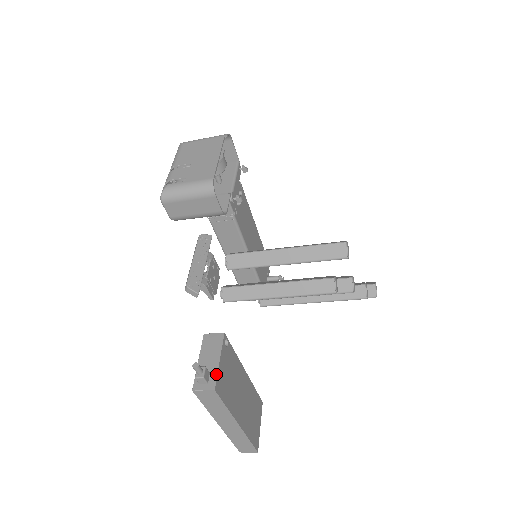
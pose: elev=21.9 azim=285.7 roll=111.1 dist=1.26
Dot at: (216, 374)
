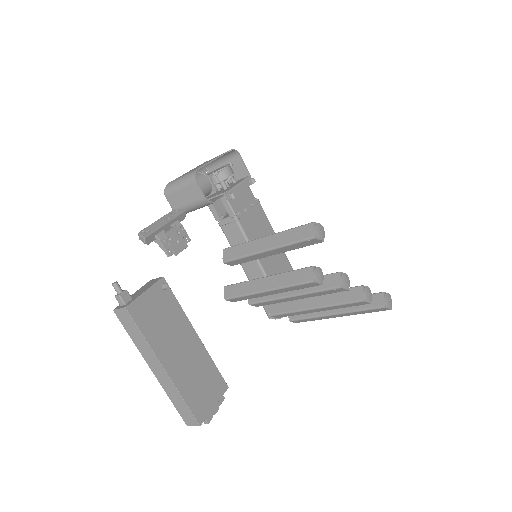
Dot at: (135, 299)
